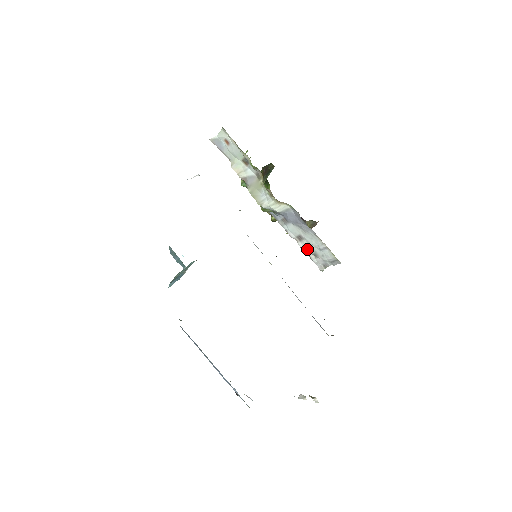
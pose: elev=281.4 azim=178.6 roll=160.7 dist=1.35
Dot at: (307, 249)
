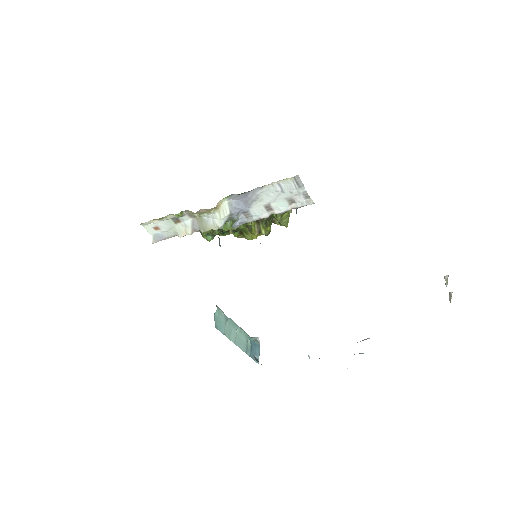
Dot at: (283, 207)
